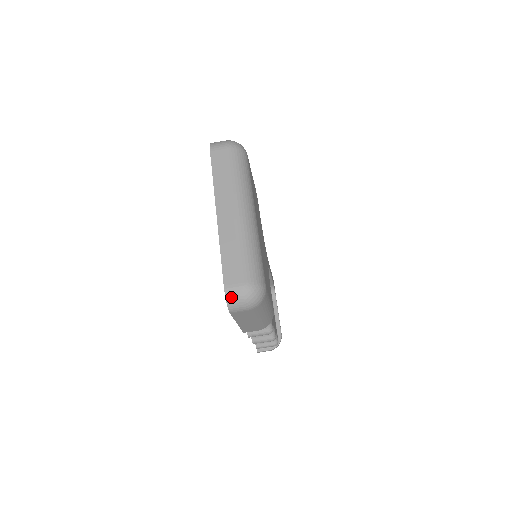
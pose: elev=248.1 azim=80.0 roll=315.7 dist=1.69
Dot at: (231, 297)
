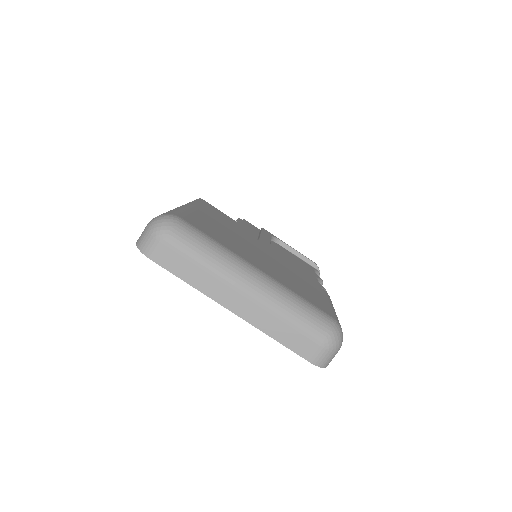
Dot at: (323, 362)
